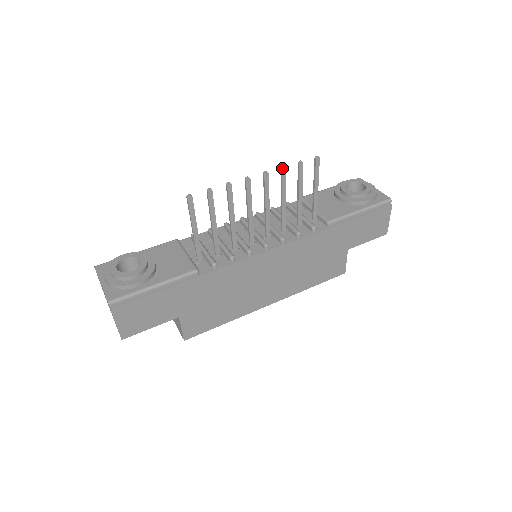
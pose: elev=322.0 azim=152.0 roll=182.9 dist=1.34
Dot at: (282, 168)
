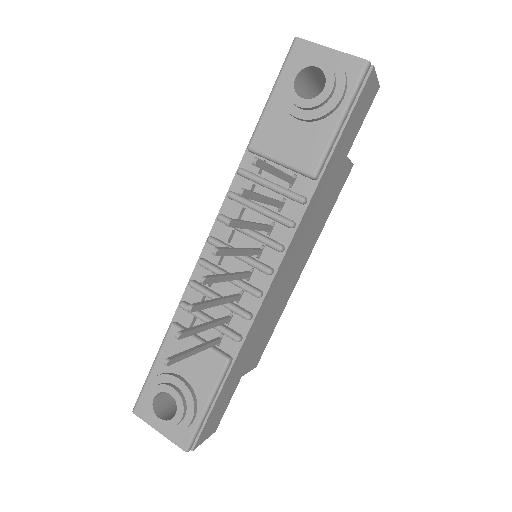
Dot at: (228, 226)
